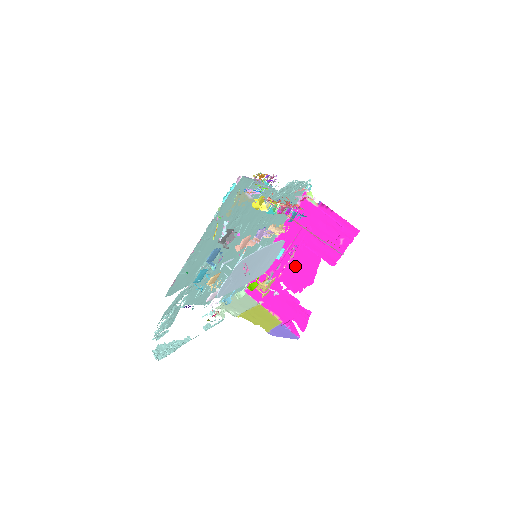
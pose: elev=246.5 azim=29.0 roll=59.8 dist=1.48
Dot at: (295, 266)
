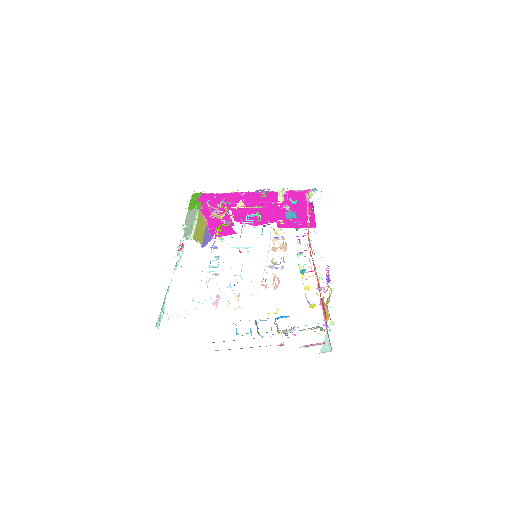
Dot at: (253, 212)
